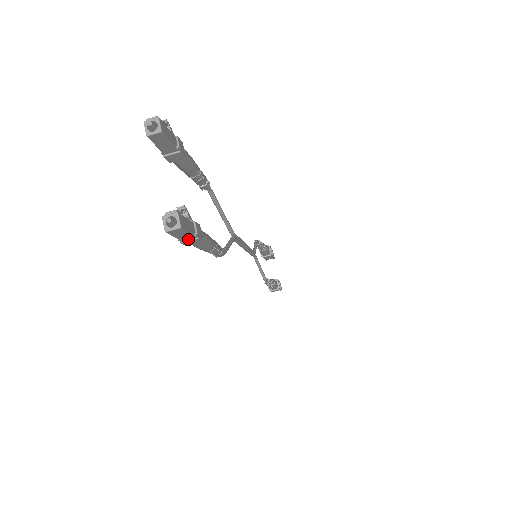
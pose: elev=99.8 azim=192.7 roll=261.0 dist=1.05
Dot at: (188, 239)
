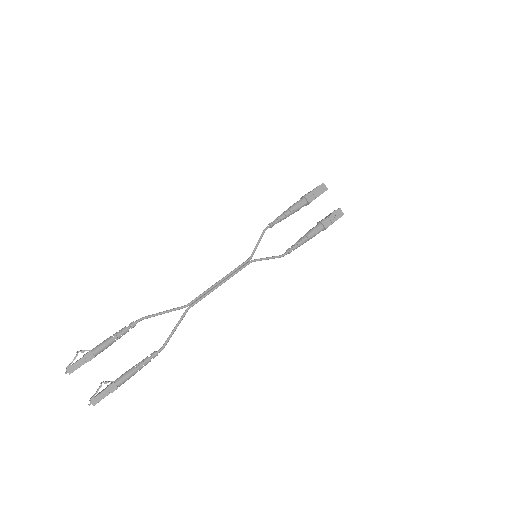
Dot at: (110, 392)
